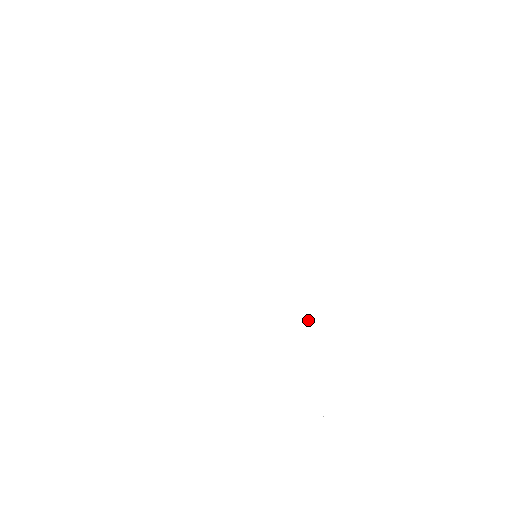
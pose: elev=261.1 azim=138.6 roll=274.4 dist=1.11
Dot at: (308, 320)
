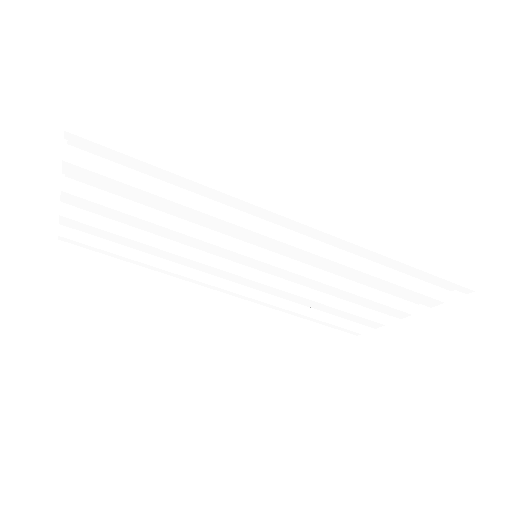
Dot at: (328, 291)
